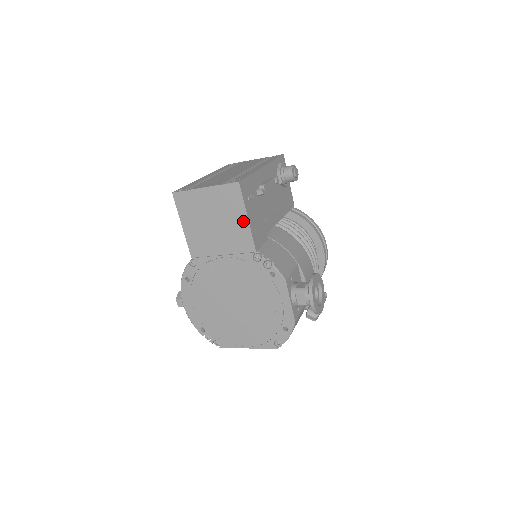
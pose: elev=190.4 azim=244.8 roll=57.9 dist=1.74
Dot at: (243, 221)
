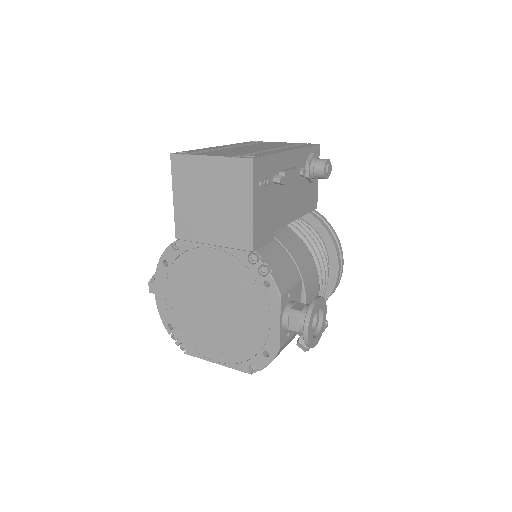
Dot at: (246, 209)
